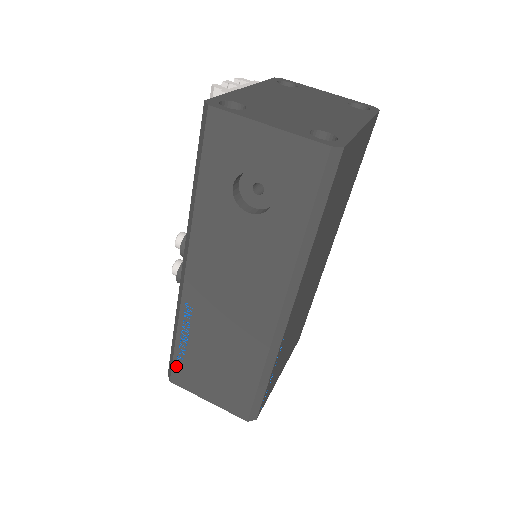
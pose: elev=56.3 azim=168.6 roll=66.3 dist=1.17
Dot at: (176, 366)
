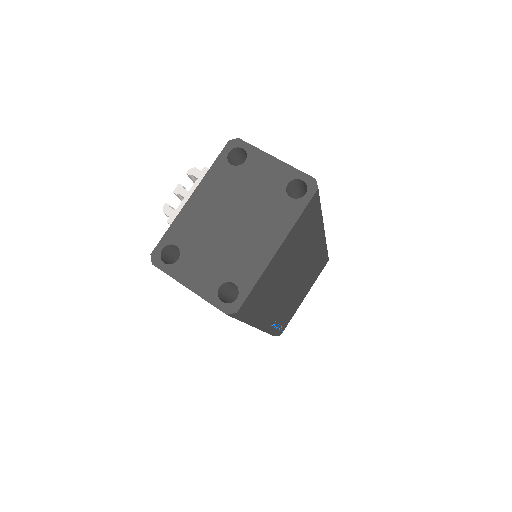
Dot at: occluded
